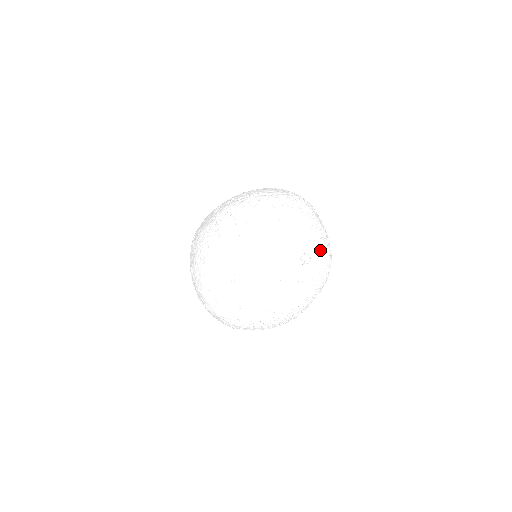
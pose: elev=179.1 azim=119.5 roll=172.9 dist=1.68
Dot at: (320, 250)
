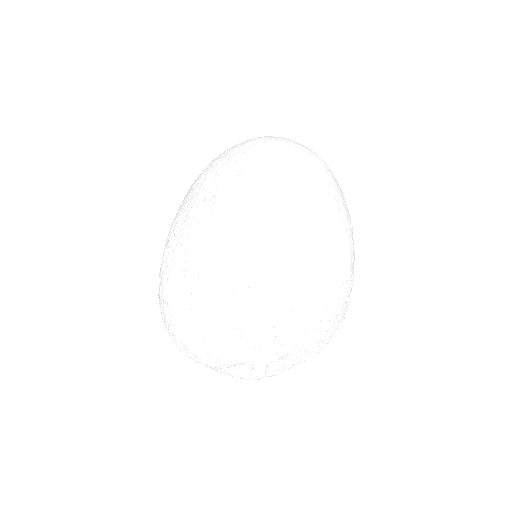
Dot at: (295, 351)
